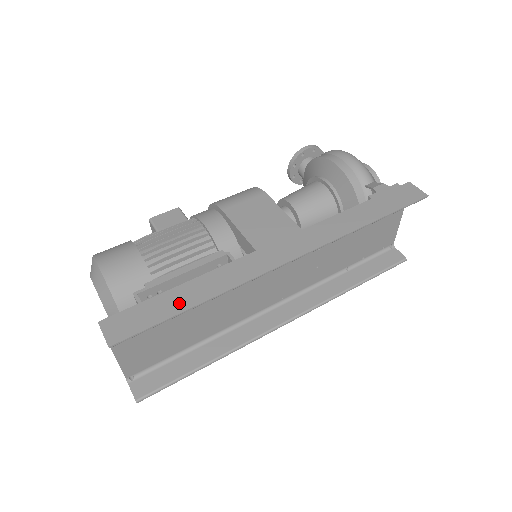
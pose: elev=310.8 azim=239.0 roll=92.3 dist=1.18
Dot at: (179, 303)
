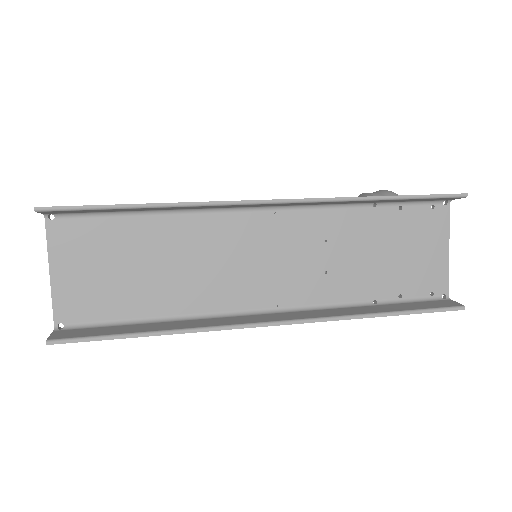
Dot at: occluded
